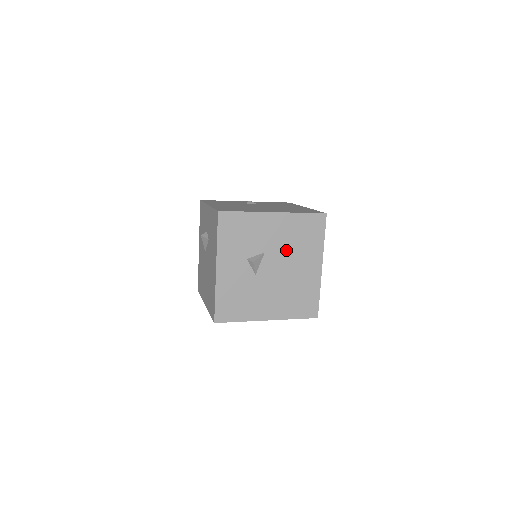
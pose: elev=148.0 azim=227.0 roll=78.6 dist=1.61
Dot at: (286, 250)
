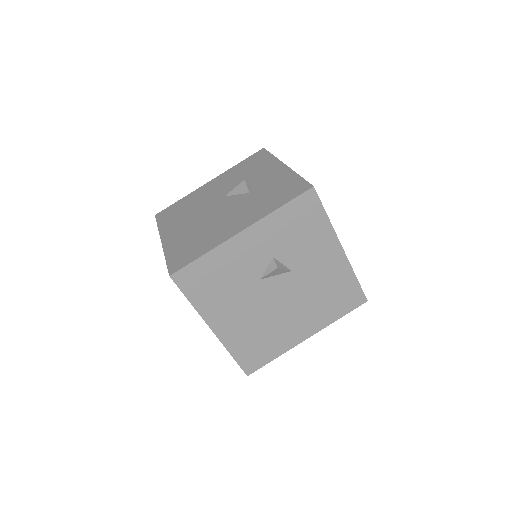
Dot at: (307, 290)
